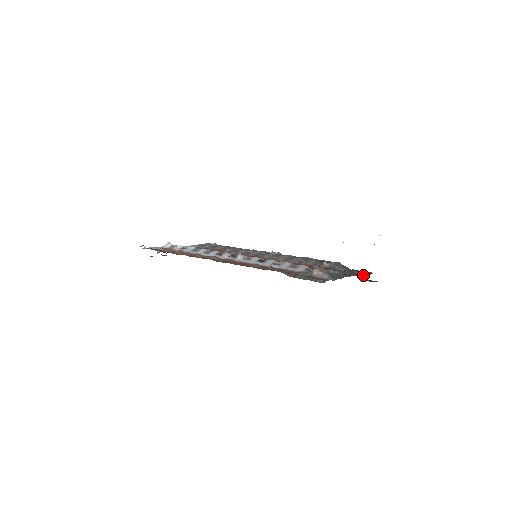
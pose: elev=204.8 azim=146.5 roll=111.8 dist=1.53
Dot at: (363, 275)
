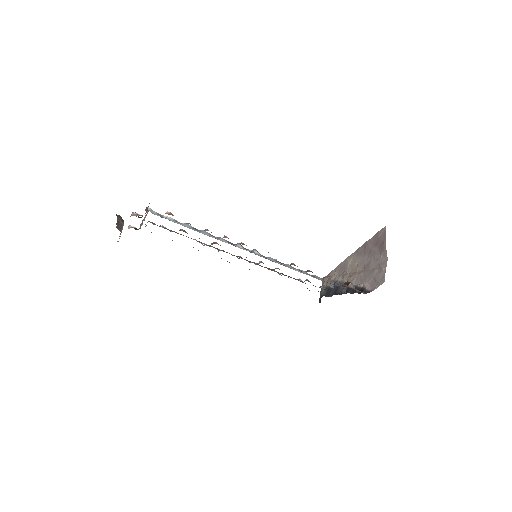
Dot at: (331, 296)
